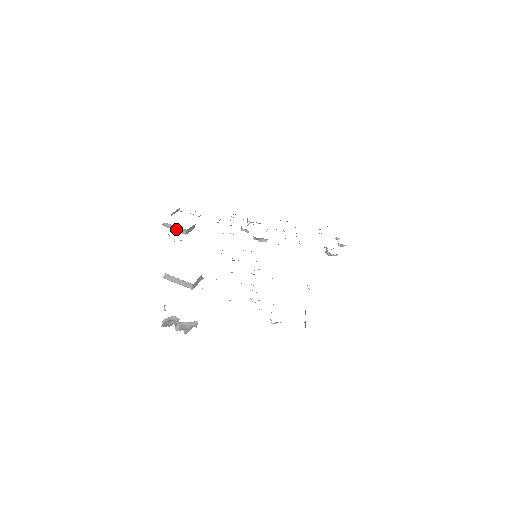
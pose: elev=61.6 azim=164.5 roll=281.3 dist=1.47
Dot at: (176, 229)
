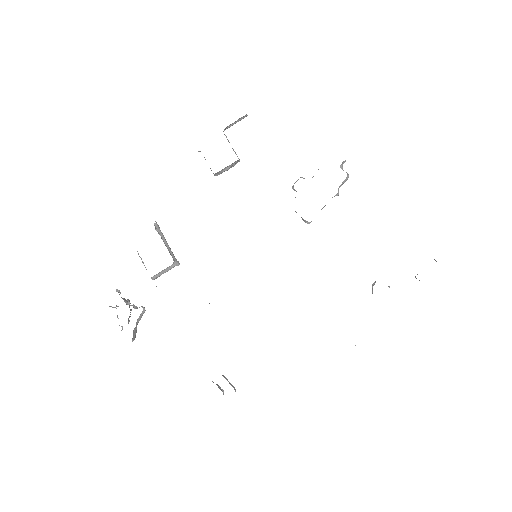
Dot at: occluded
